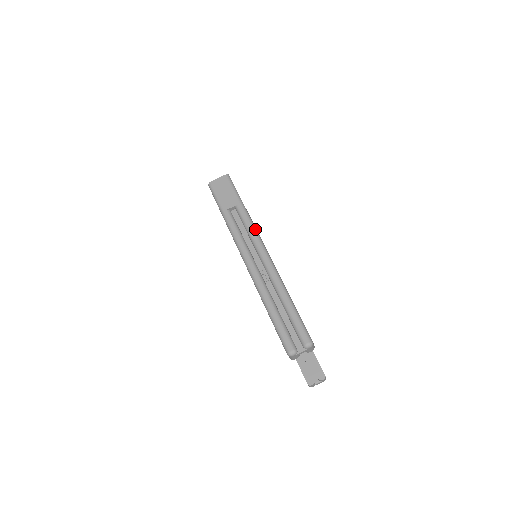
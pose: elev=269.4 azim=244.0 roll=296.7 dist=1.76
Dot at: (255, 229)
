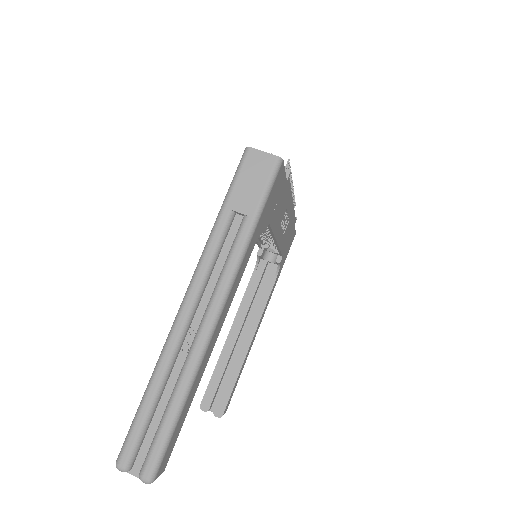
Dot at: (235, 272)
